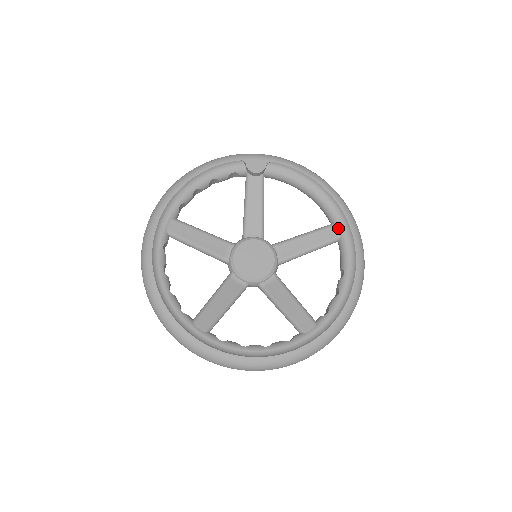
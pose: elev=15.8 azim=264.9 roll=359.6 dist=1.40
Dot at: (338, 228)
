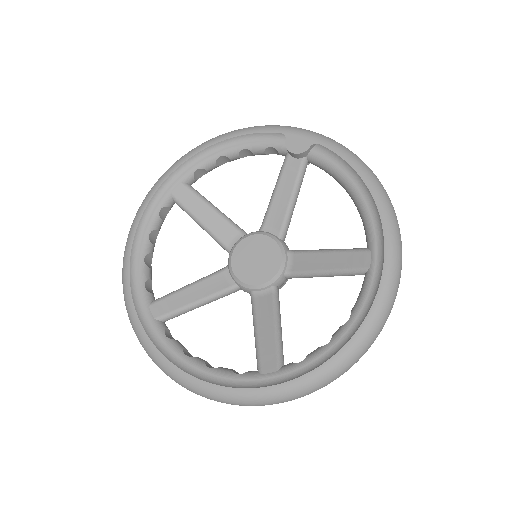
Dot at: (370, 256)
